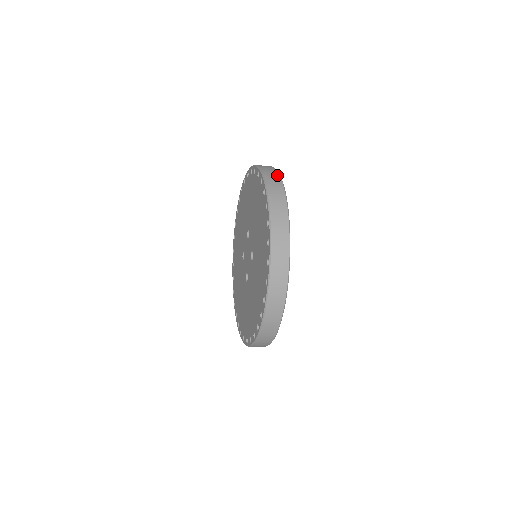
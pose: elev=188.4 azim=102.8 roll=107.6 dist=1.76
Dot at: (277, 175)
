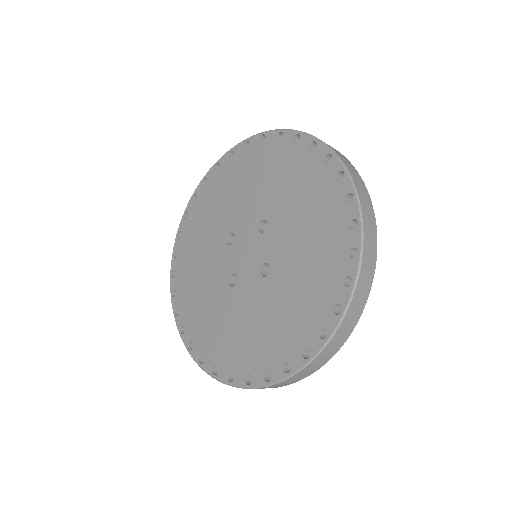
Dot at: occluded
